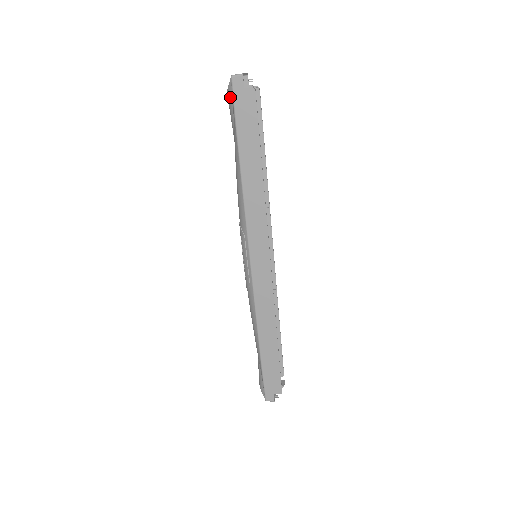
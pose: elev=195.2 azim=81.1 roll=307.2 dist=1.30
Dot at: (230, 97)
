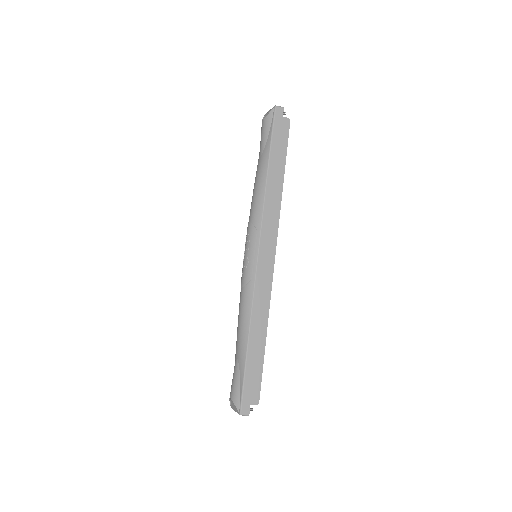
Dot at: (269, 120)
